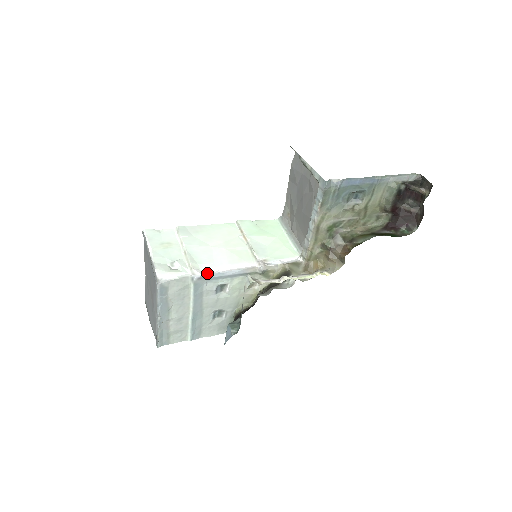
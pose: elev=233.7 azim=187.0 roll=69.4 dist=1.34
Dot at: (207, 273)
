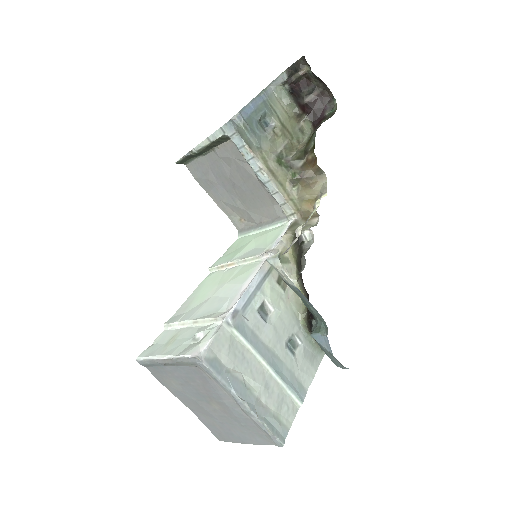
Dot at: (234, 305)
